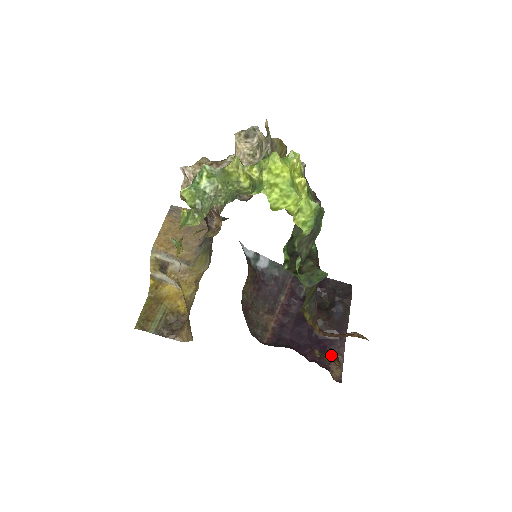
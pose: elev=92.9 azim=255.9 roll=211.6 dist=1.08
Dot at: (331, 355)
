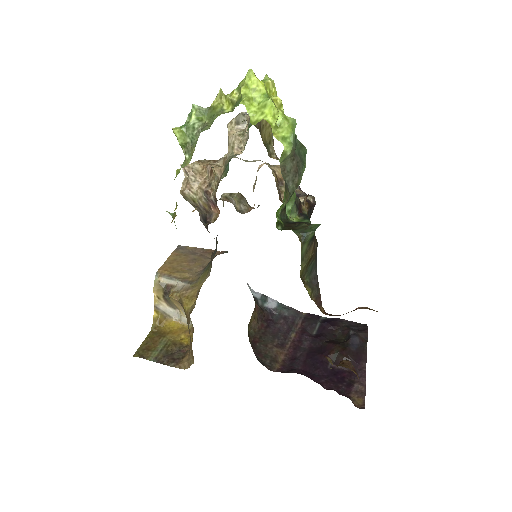
Dot at: (346, 363)
